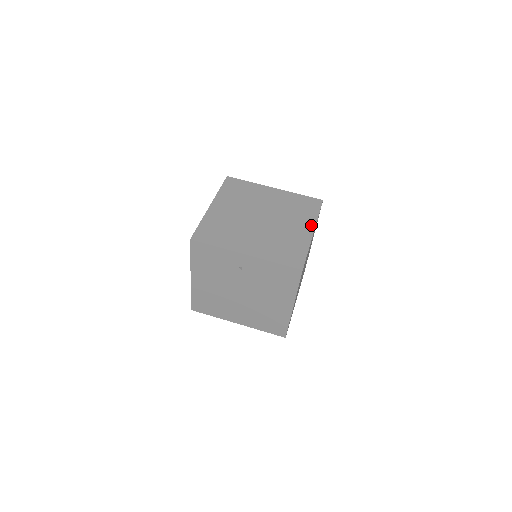
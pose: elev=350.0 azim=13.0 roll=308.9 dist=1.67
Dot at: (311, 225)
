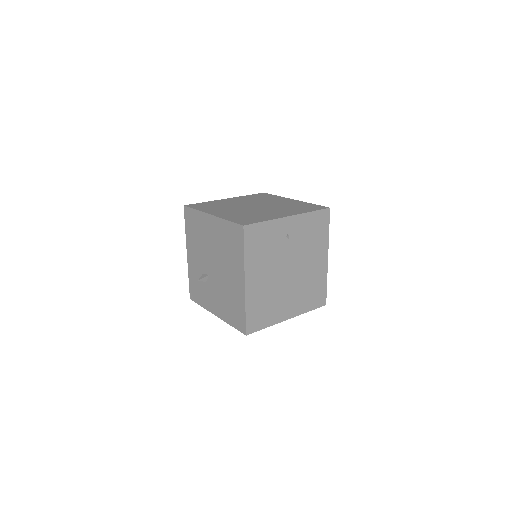
Dot at: (286, 199)
